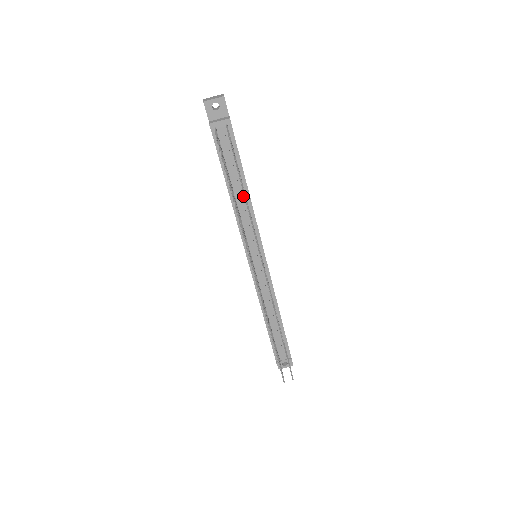
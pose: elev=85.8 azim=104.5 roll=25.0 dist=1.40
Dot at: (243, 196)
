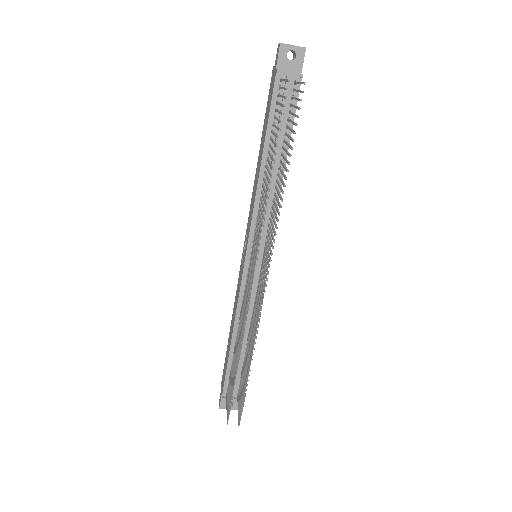
Dot at: (275, 175)
